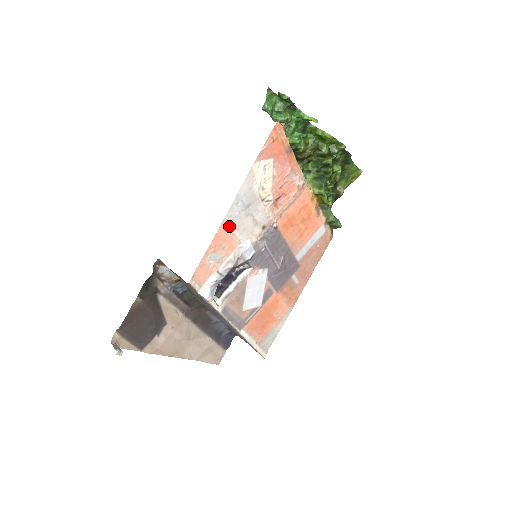
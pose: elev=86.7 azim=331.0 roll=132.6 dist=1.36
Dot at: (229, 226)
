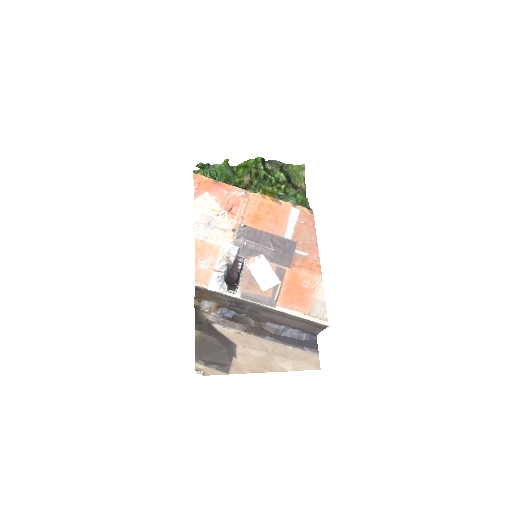
Dot at: (203, 240)
